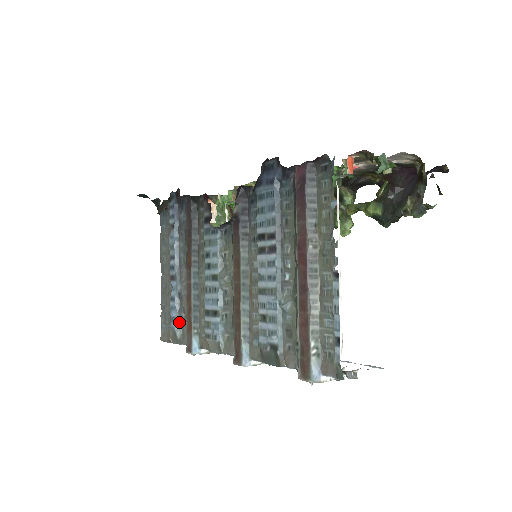
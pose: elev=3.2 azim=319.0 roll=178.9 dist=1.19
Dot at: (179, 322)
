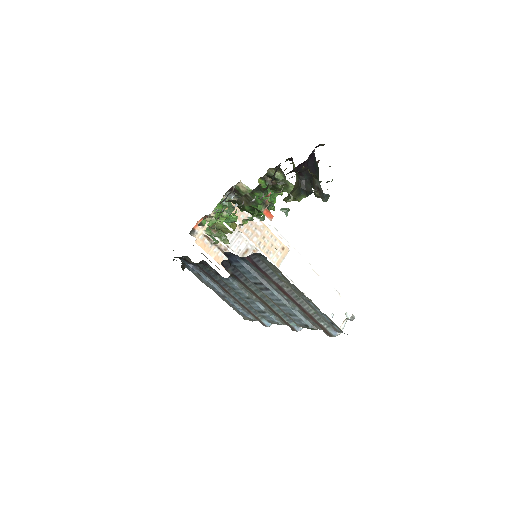
Dot at: (247, 314)
